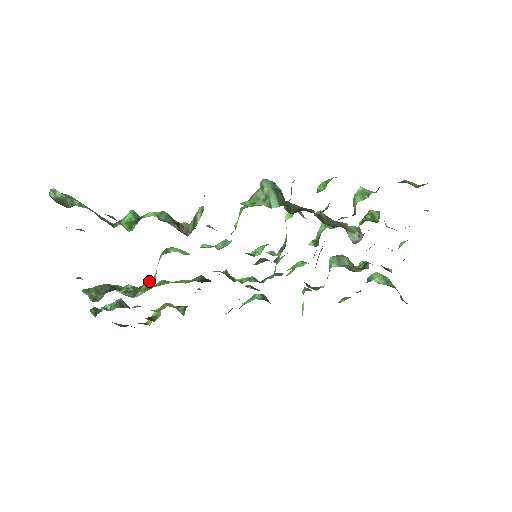
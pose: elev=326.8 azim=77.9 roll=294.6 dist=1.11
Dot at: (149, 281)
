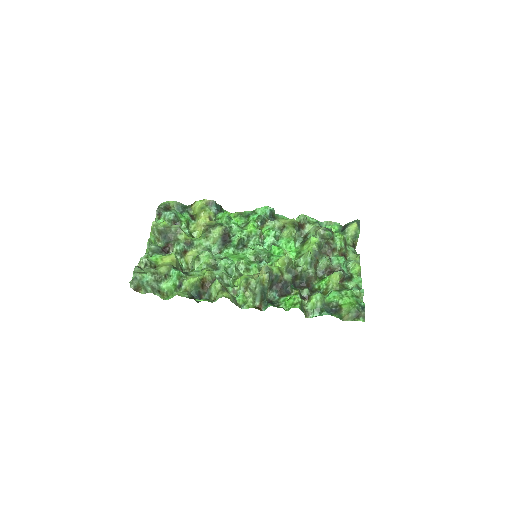
Dot at: (189, 260)
